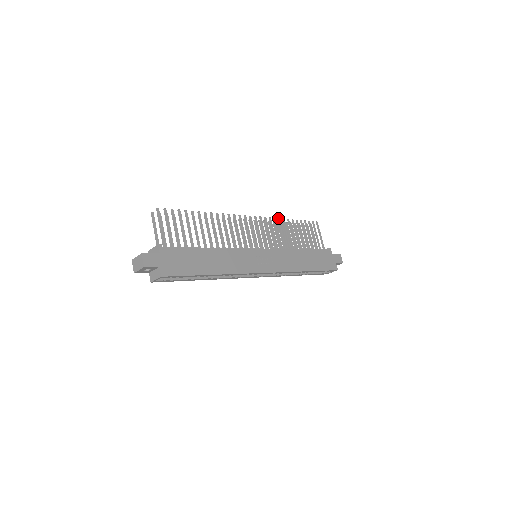
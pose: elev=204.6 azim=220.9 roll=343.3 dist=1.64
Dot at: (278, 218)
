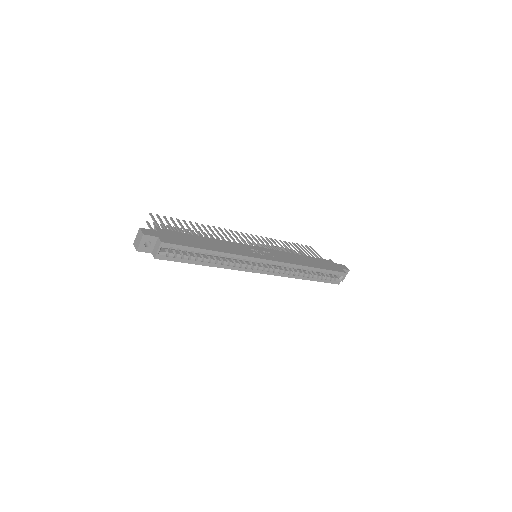
Dot at: (269, 238)
